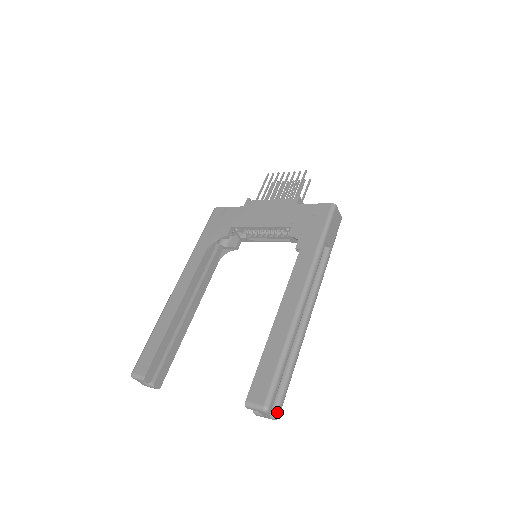
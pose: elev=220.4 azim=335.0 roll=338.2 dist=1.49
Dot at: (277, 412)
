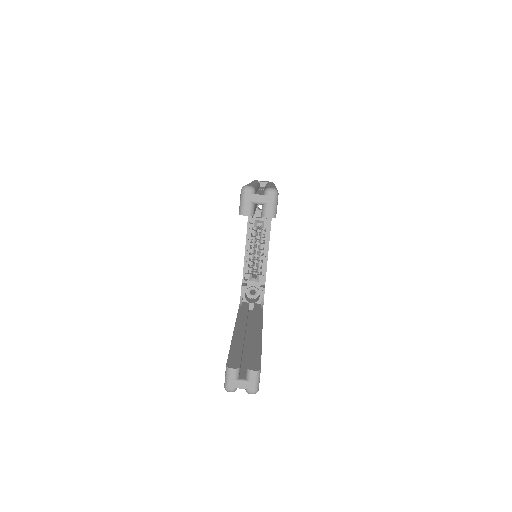
Dot at: (268, 188)
